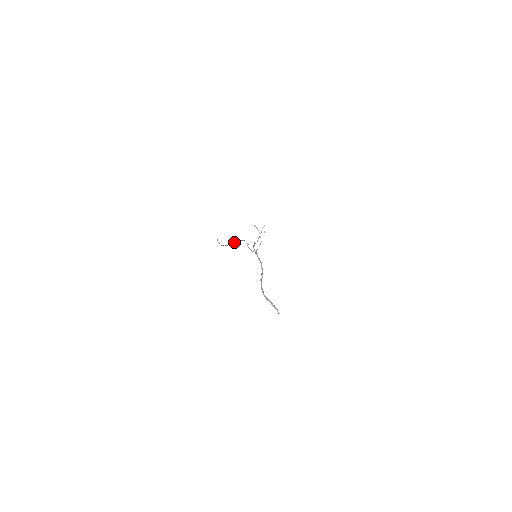
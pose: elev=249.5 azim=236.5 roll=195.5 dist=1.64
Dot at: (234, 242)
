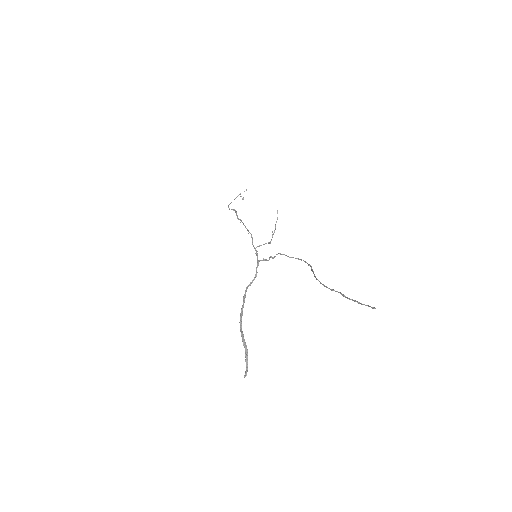
Dot at: occluded
